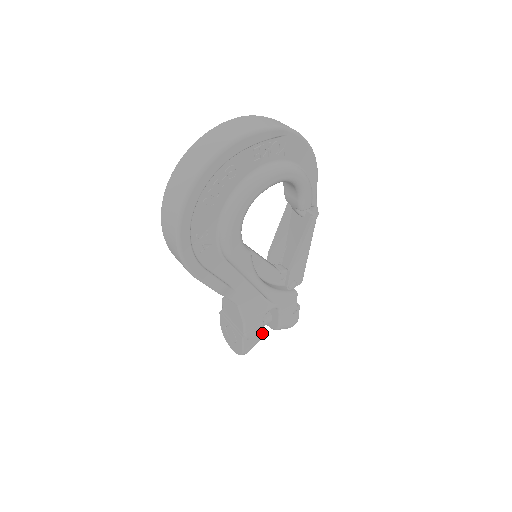
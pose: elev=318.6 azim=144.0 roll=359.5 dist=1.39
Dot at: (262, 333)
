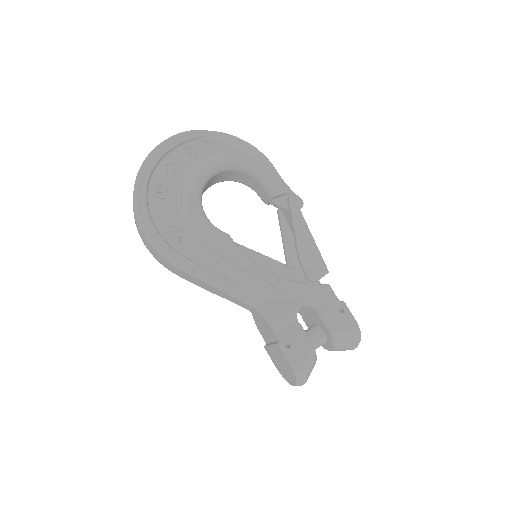
Dot at: (307, 339)
